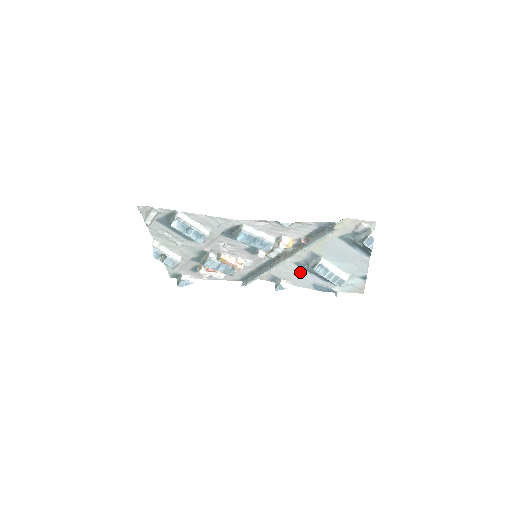
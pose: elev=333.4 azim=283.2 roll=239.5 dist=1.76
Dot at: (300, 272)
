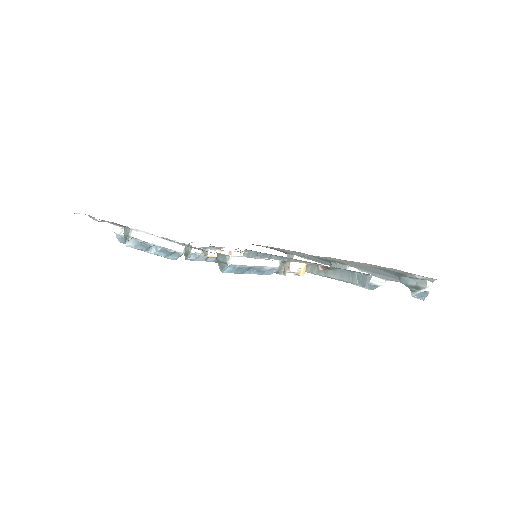
Dot at: (319, 260)
